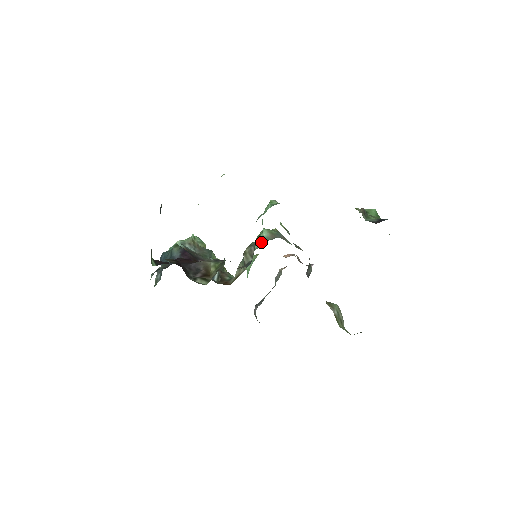
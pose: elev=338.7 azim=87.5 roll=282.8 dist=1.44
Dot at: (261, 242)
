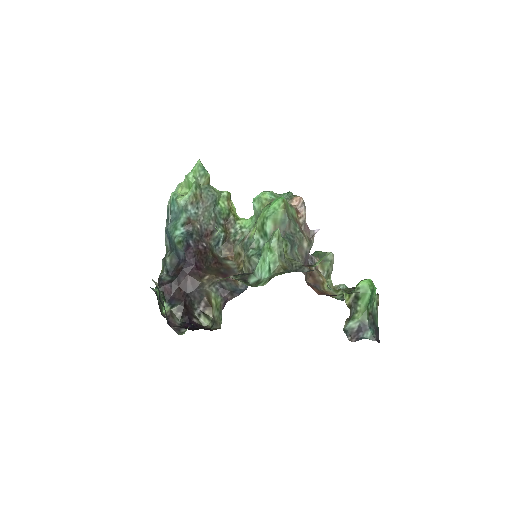
Dot at: (263, 237)
